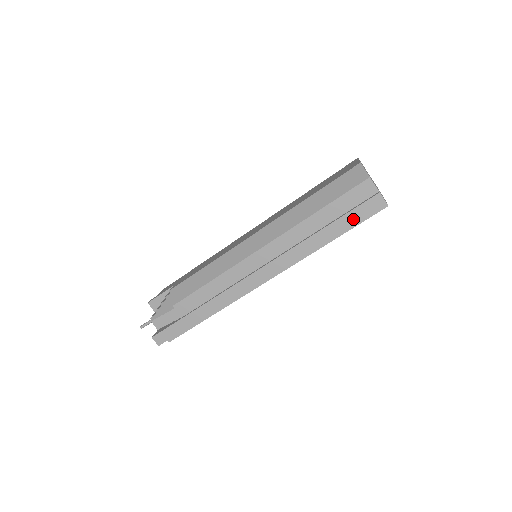
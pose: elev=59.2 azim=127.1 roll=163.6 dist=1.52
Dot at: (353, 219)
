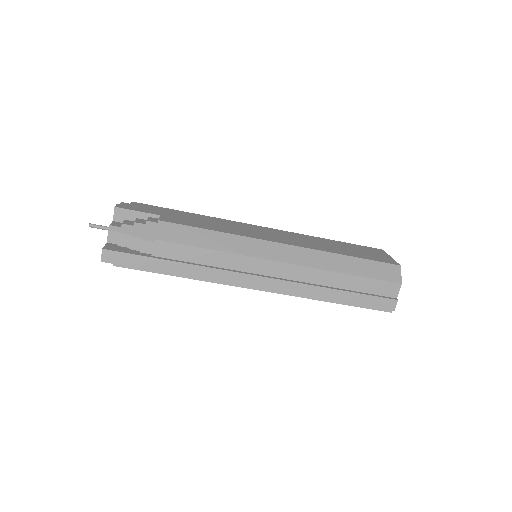
Dot at: (365, 302)
